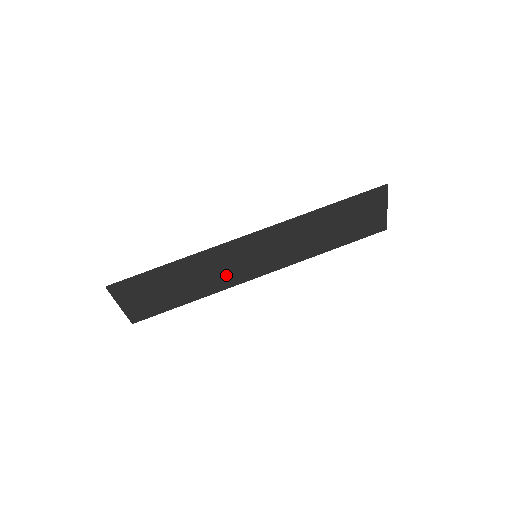
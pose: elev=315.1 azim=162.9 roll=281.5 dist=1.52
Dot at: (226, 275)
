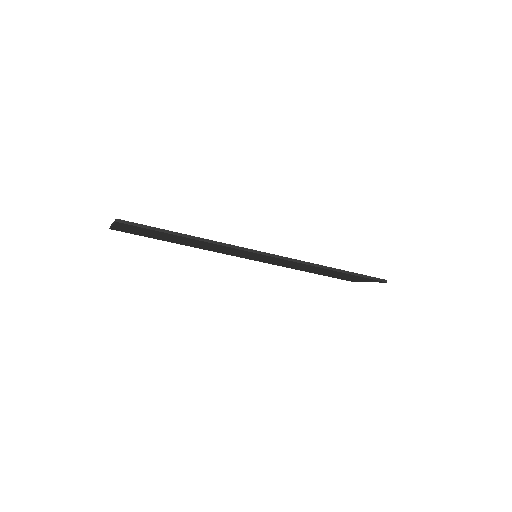
Dot at: (221, 250)
